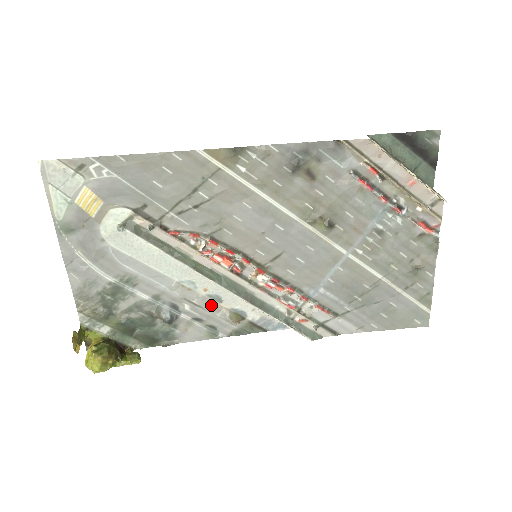
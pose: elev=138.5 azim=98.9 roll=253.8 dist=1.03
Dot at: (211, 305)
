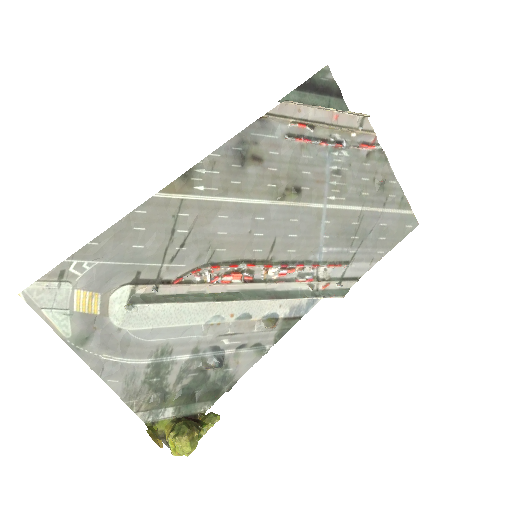
Dot at: (244, 326)
